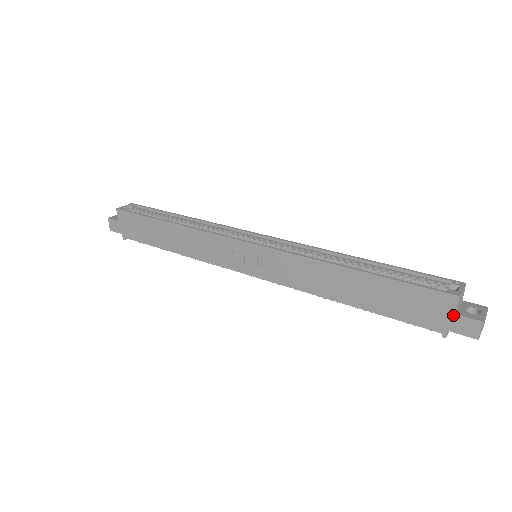
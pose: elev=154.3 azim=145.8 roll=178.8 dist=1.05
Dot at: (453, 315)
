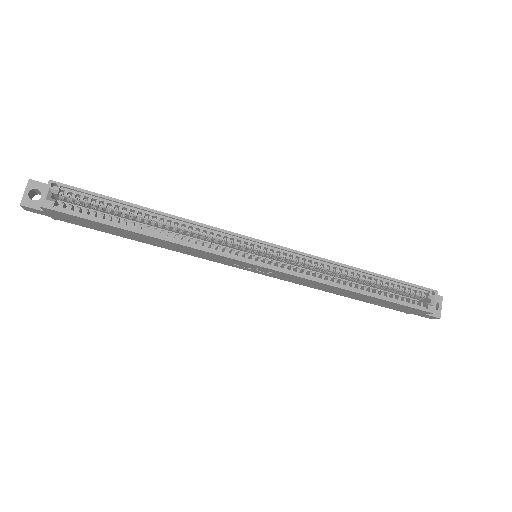
Dot at: (423, 314)
